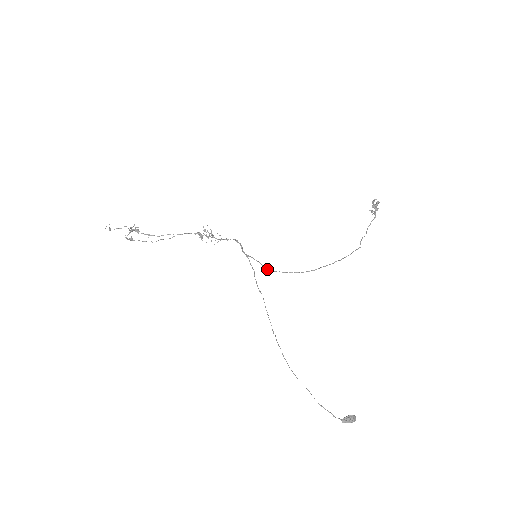
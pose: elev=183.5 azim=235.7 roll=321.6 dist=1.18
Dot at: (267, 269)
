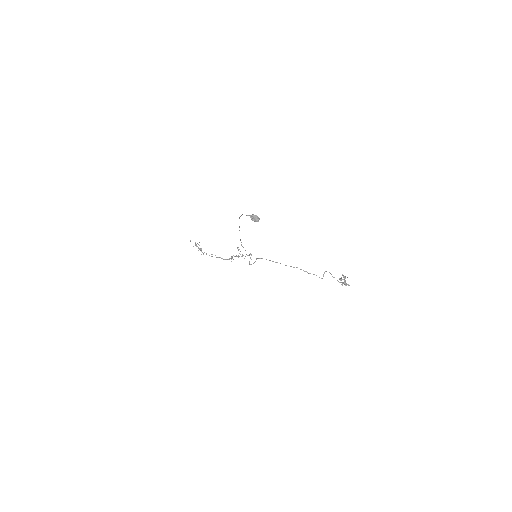
Dot at: (258, 258)
